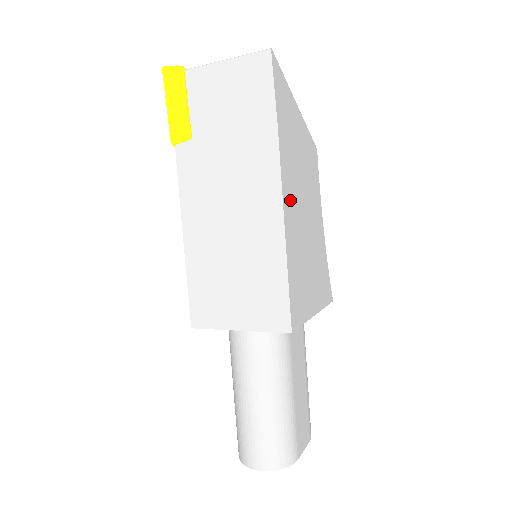
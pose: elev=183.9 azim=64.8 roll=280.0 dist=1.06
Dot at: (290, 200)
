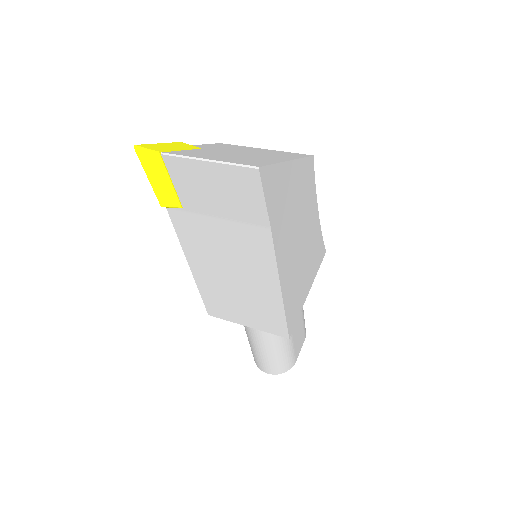
Dot at: (285, 259)
